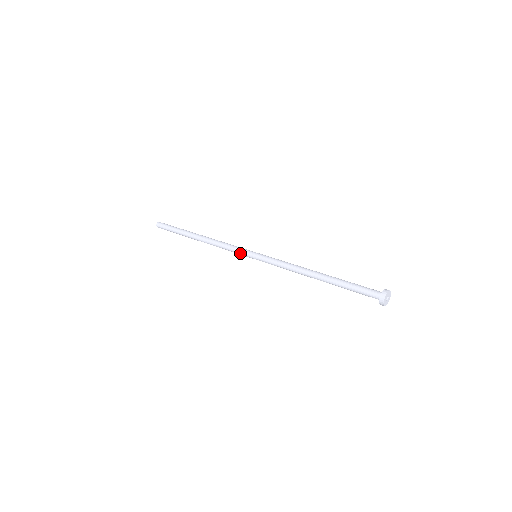
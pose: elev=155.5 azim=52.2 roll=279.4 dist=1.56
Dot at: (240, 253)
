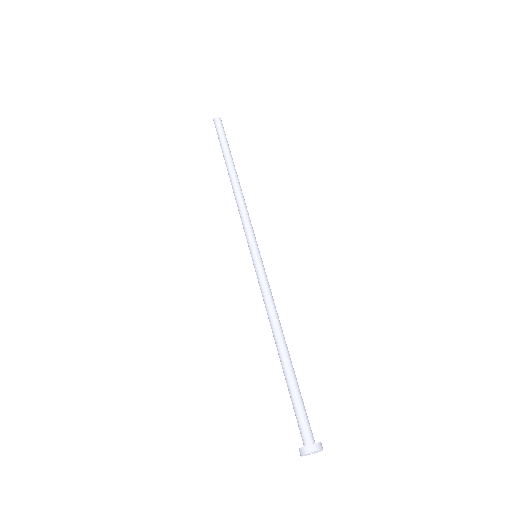
Dot at: (247, 238)
